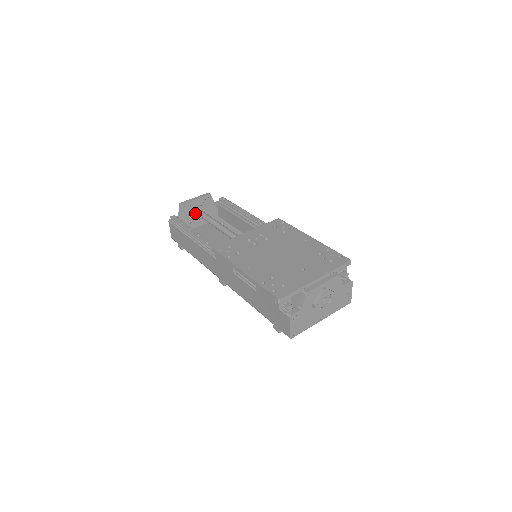
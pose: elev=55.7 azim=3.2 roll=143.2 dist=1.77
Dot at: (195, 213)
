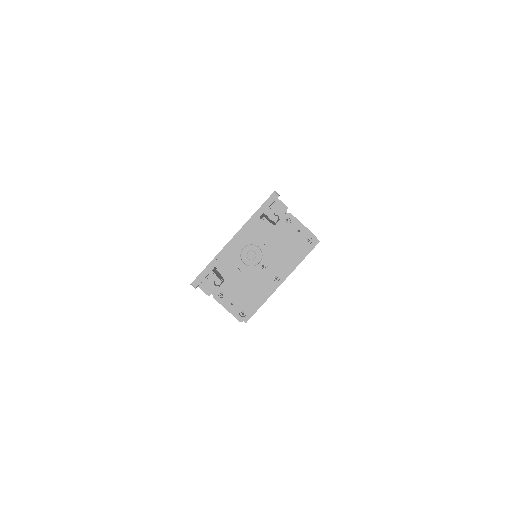
Dot at: occluded
